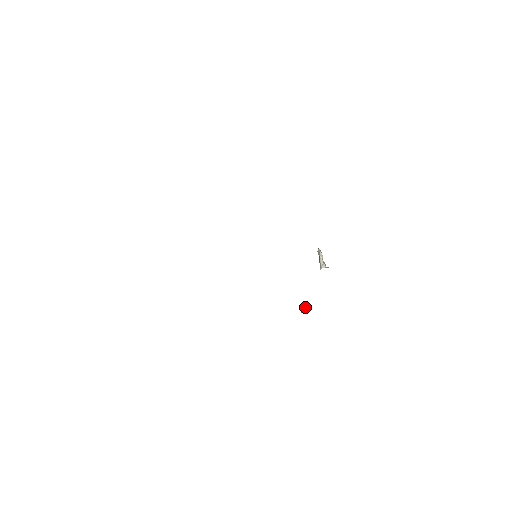
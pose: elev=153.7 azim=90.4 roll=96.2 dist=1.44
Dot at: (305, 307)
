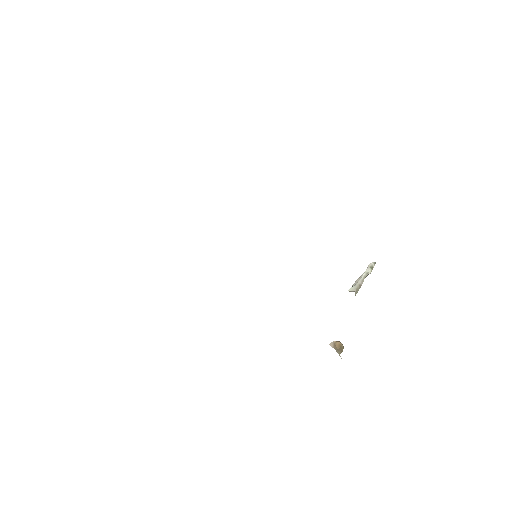
Dot at: (336, 345)
